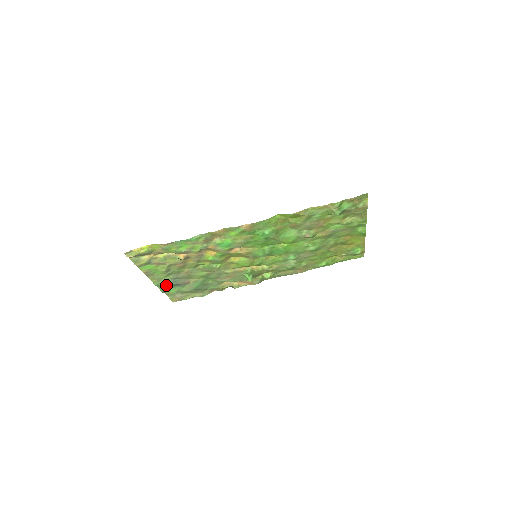
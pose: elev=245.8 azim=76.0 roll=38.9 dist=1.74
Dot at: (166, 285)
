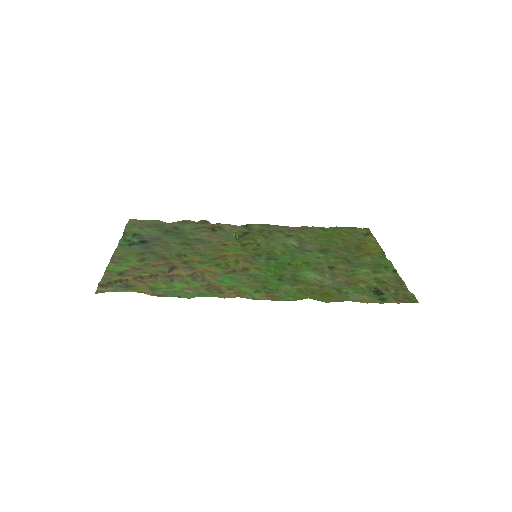
Dot at: (132, 245)
